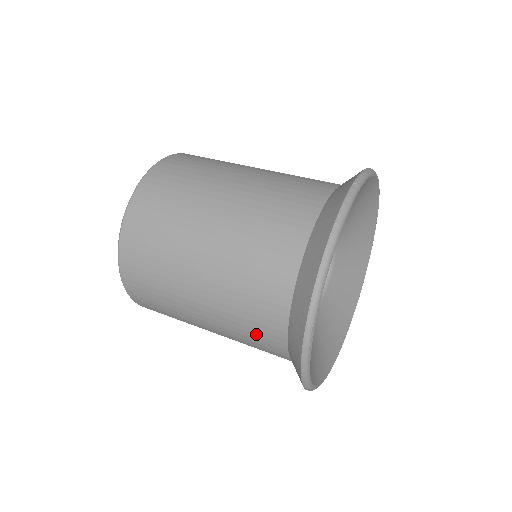
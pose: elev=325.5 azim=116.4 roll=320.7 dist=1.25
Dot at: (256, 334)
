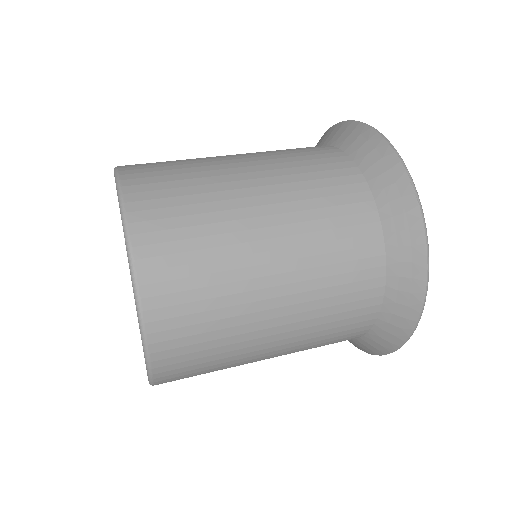
Dot at: (343, 325)
